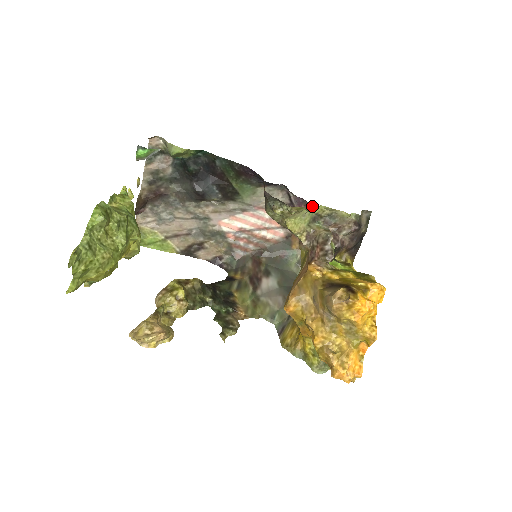
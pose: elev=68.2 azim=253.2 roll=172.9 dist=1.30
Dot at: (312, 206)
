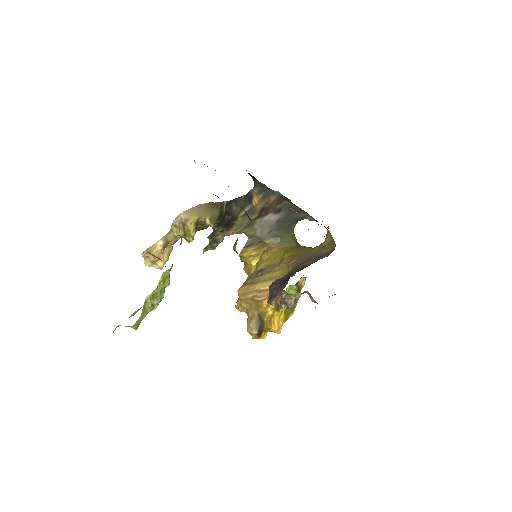
Dot at: occluded
